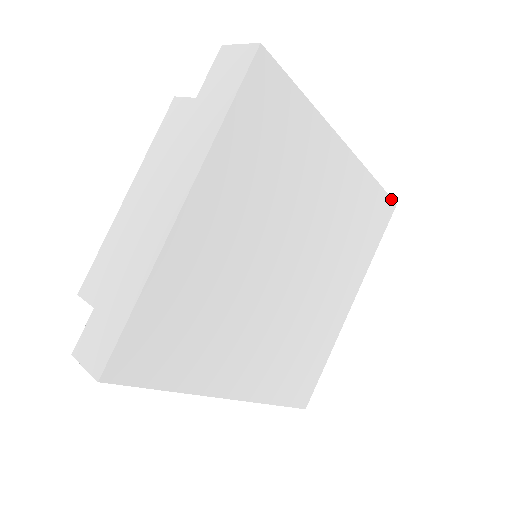
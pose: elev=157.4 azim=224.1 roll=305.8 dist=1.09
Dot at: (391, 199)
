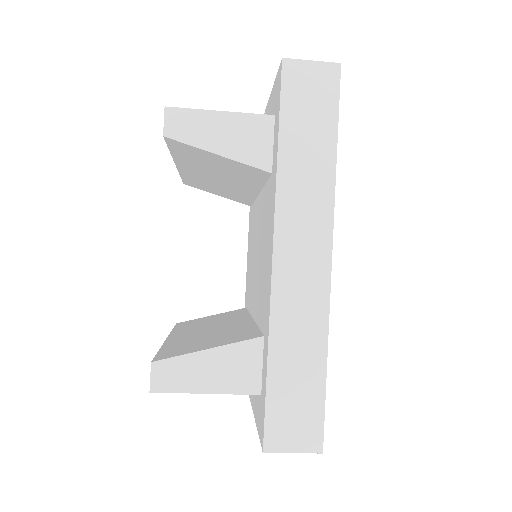
Dot at: occluded
